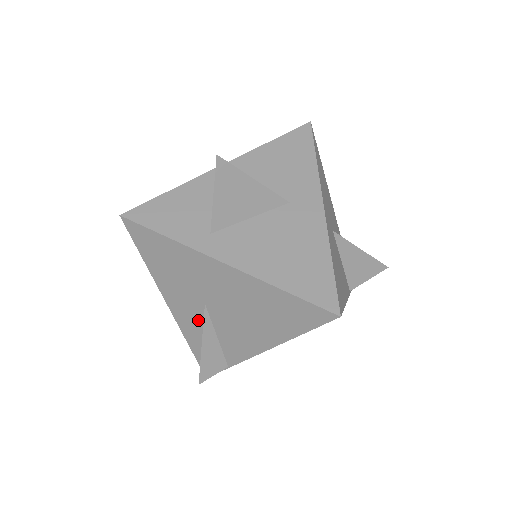
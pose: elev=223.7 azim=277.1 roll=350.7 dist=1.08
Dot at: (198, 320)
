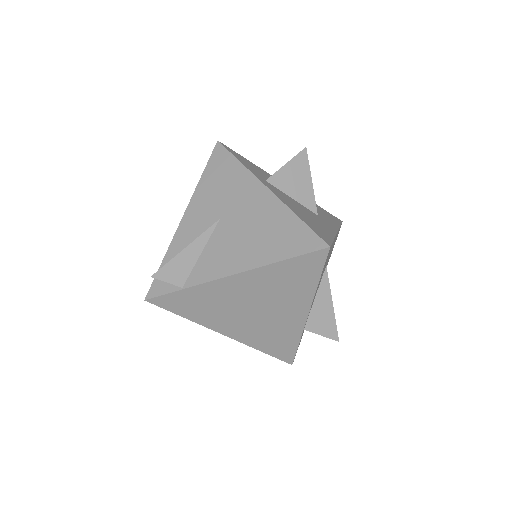
Dot at: (199, 233)
